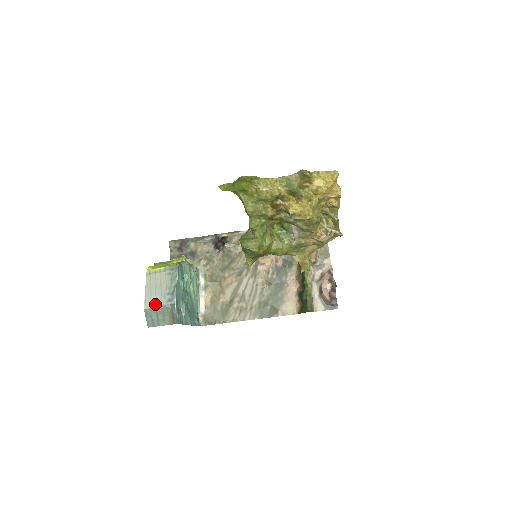
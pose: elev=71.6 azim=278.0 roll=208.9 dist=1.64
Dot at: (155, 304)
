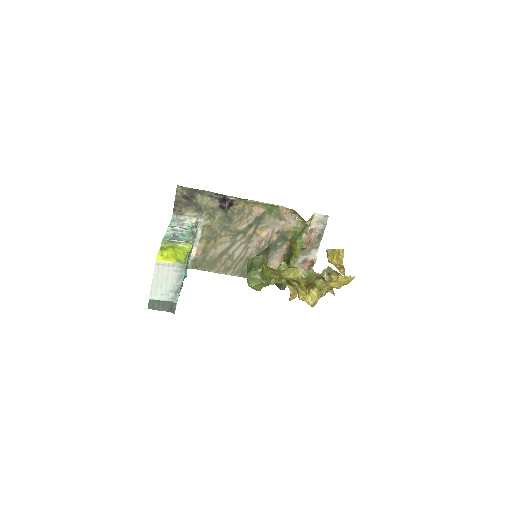
Dot at: (159, 298)
